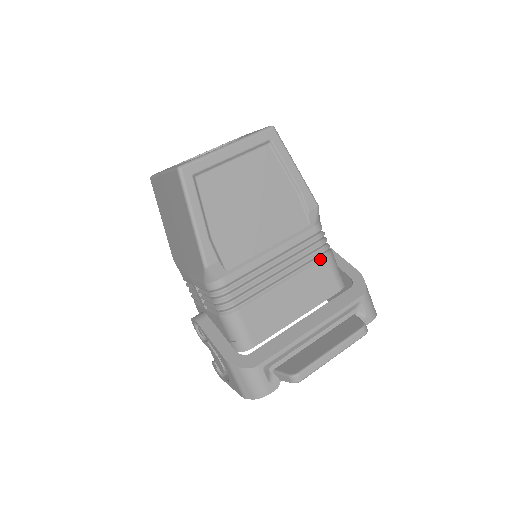
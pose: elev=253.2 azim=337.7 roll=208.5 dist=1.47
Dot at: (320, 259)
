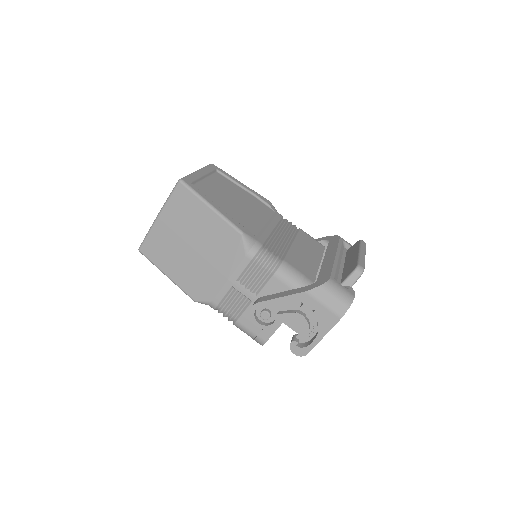
Dot at: (298, 231)
